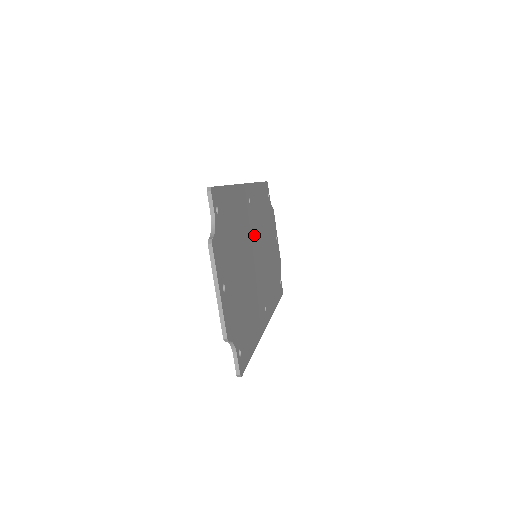
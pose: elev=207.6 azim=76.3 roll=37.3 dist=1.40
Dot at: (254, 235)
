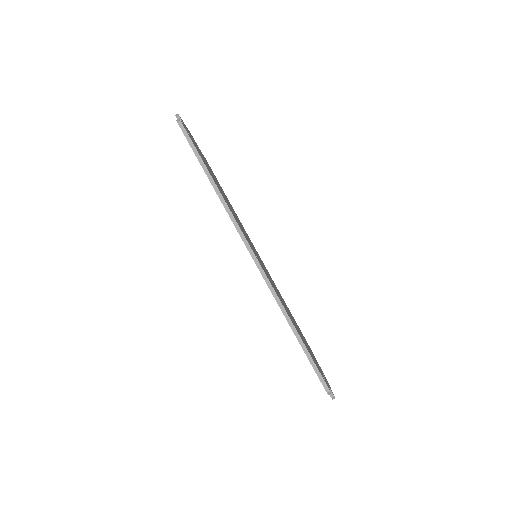
Dot at: occluded
